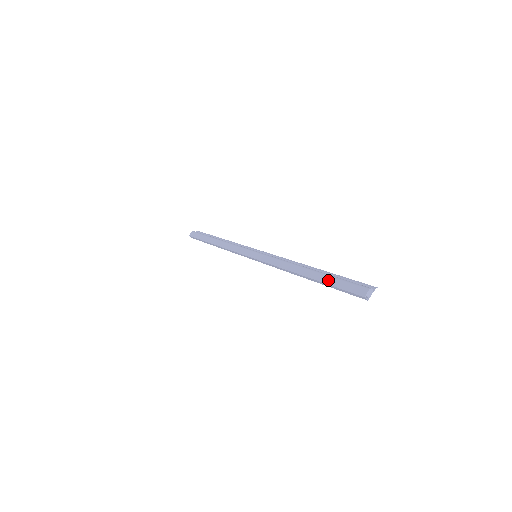
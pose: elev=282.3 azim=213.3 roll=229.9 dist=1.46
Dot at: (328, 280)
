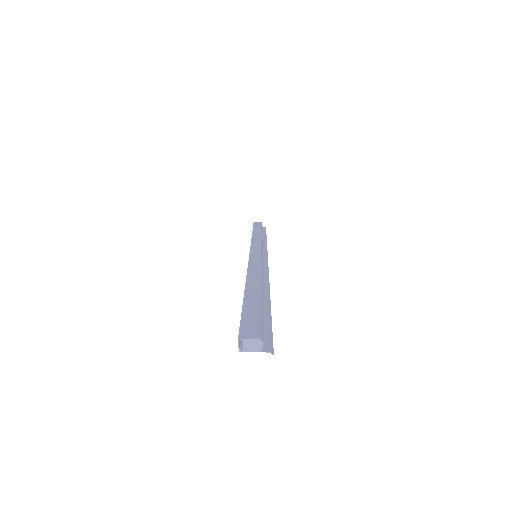
Dot at: (250, 301)
